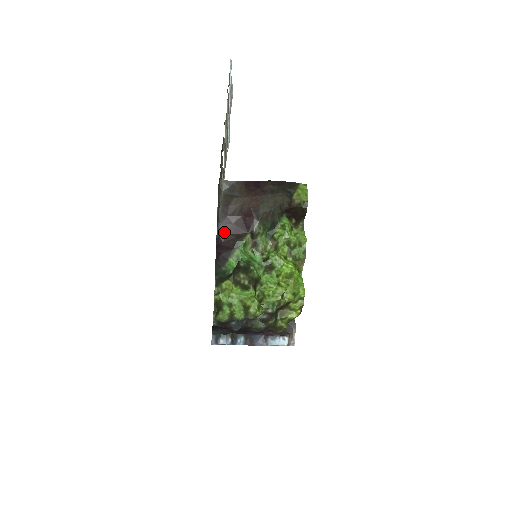
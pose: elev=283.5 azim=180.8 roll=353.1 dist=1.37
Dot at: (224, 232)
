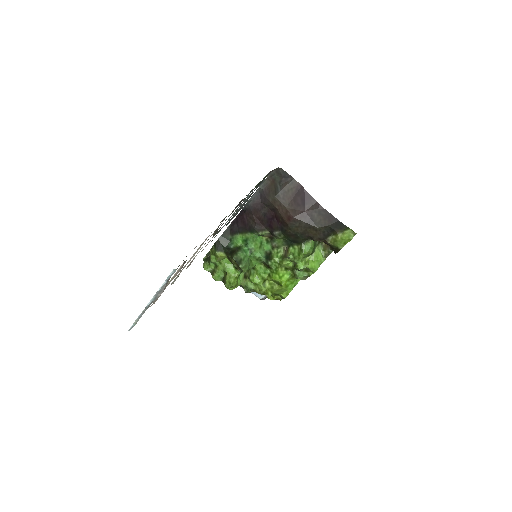
Dot at: (251, 211)
